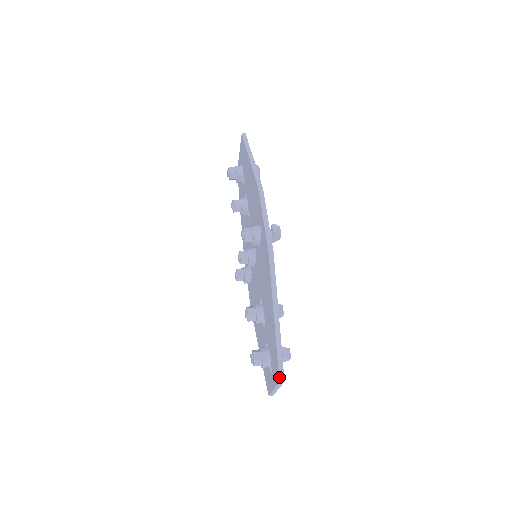
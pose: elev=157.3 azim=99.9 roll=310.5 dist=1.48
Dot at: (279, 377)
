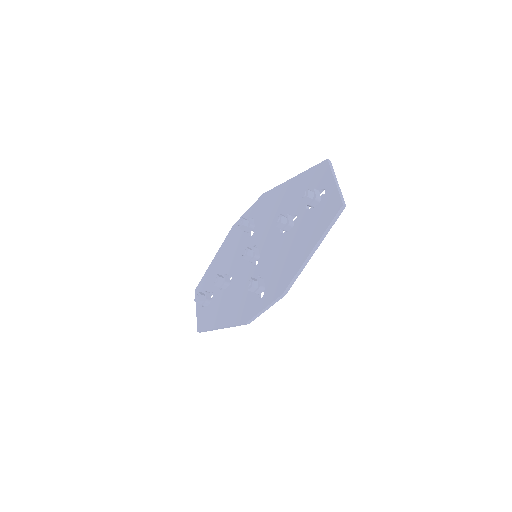
Dot at: (324, 160)
